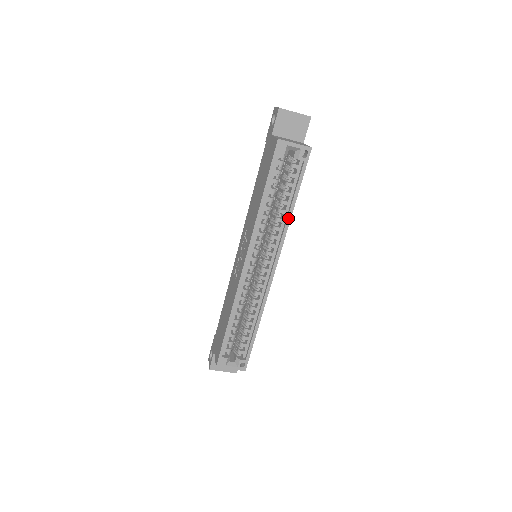
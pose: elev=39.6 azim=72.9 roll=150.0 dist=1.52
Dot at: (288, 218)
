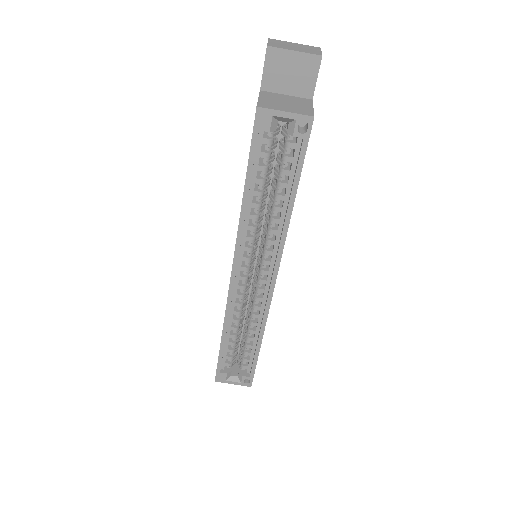
Dot at: (286, 219)
